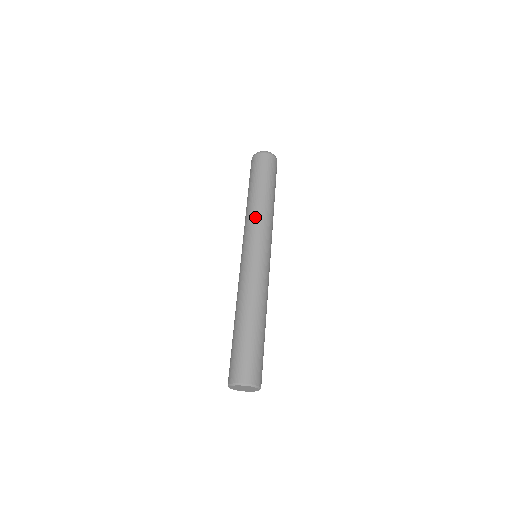
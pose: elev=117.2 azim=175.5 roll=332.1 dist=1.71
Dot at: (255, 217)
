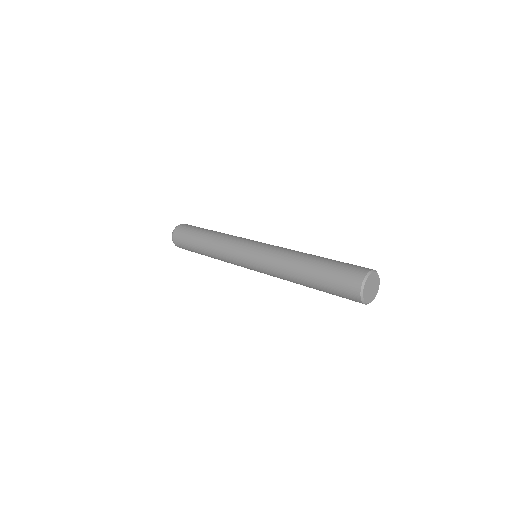
Dot at: (232, 235)
